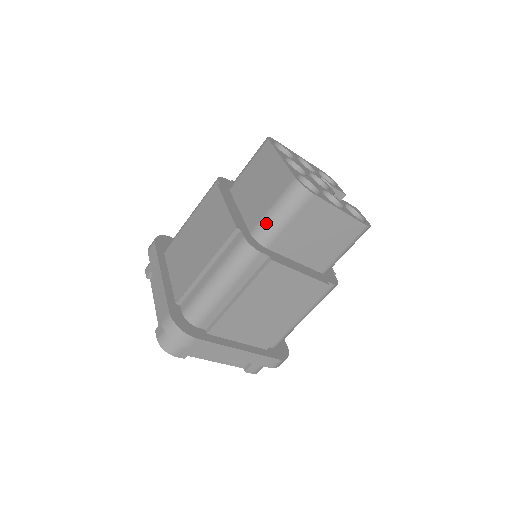
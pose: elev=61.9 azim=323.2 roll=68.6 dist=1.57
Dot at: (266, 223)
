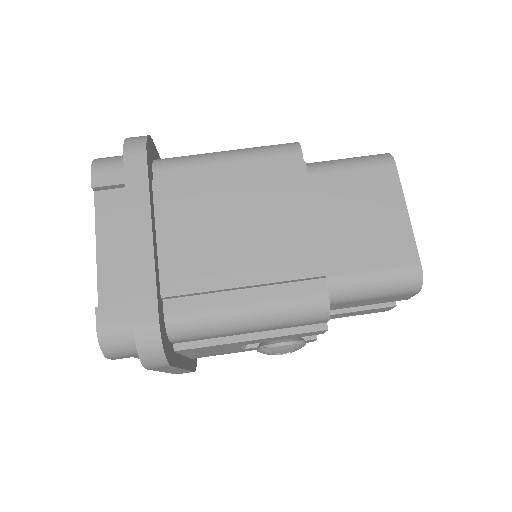
Dot at: (325, 161)
